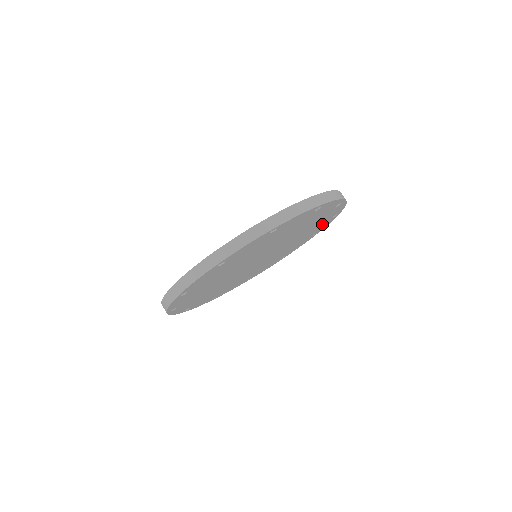
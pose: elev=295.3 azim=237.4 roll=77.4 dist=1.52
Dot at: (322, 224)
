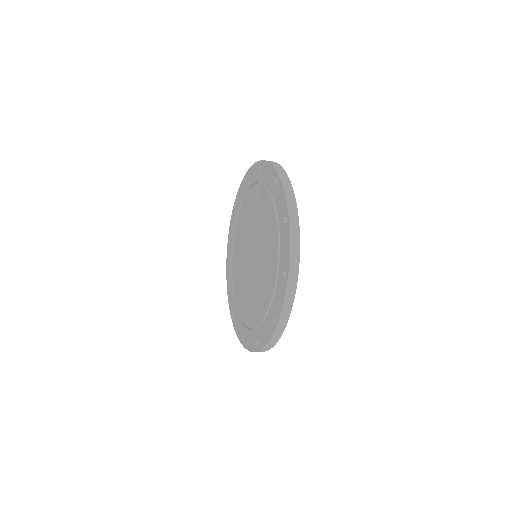
Dot at: occluded
